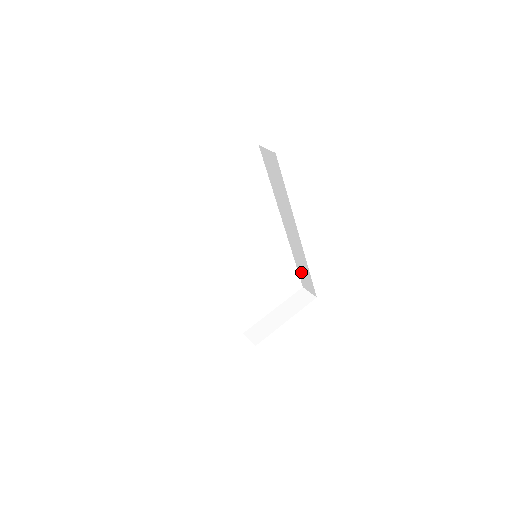
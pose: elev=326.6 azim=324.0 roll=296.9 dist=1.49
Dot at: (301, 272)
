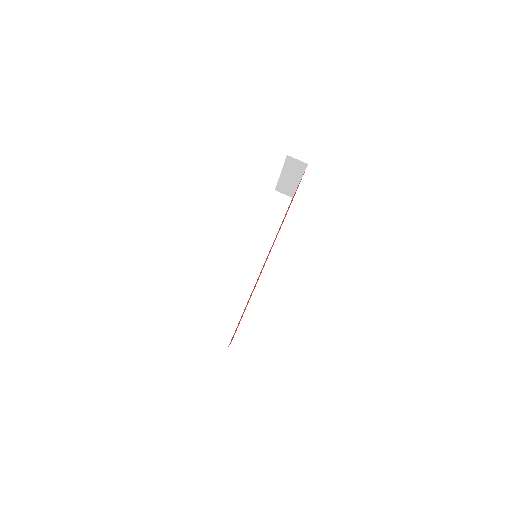
Dot at: occluded
